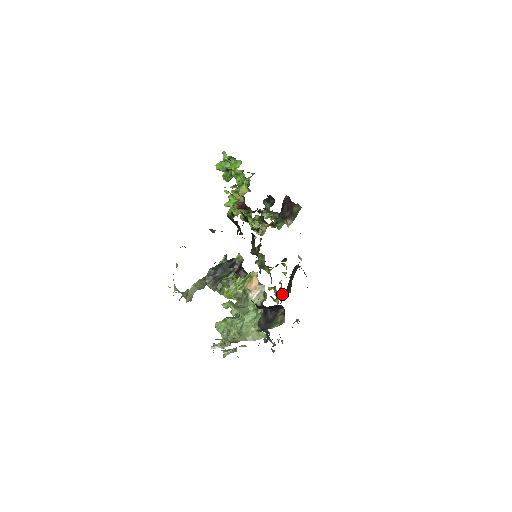
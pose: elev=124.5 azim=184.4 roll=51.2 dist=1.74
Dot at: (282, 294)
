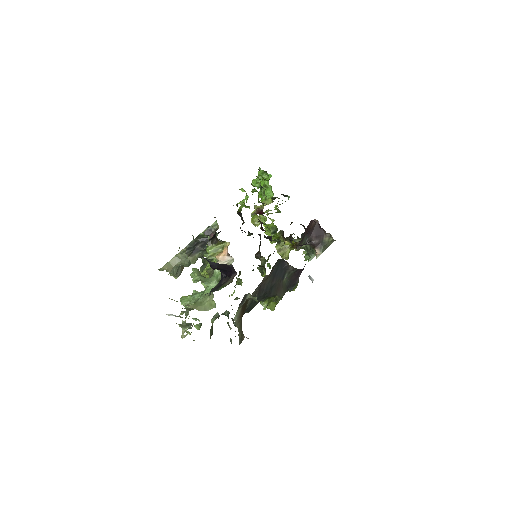
Dot at: (273, 300)
